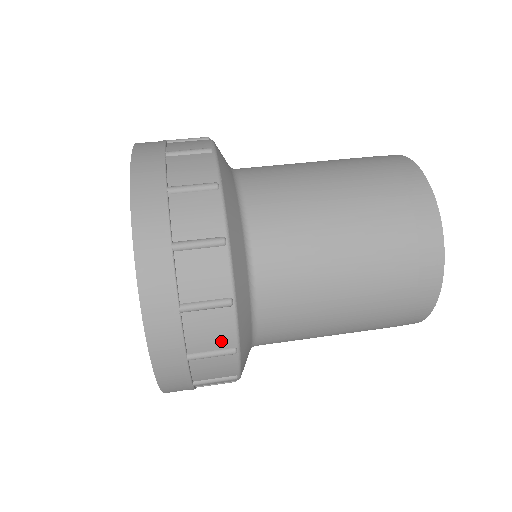
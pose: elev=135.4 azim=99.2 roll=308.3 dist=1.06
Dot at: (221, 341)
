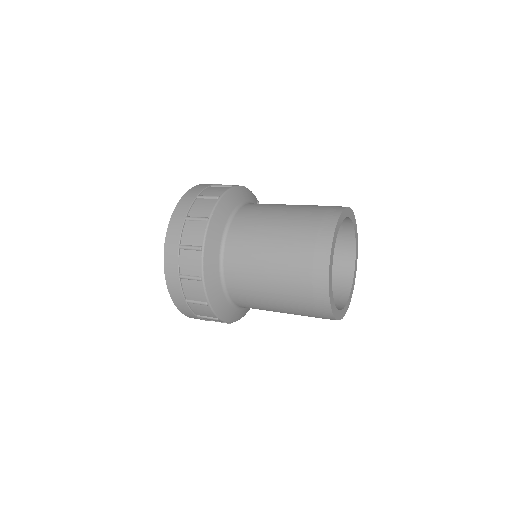
Dot at: (195, 270)
